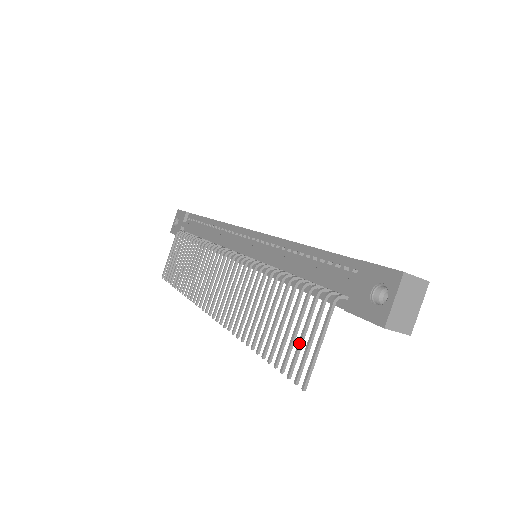
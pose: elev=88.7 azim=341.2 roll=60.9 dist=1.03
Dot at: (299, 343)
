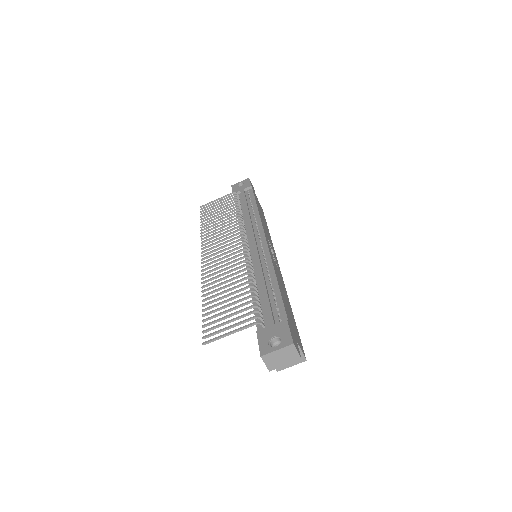
Dot at: (224, 323)
